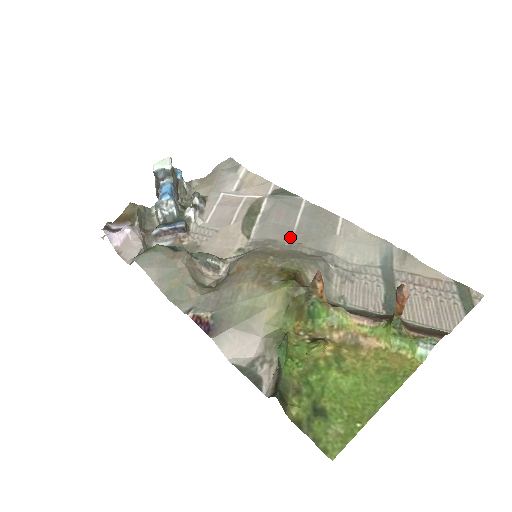
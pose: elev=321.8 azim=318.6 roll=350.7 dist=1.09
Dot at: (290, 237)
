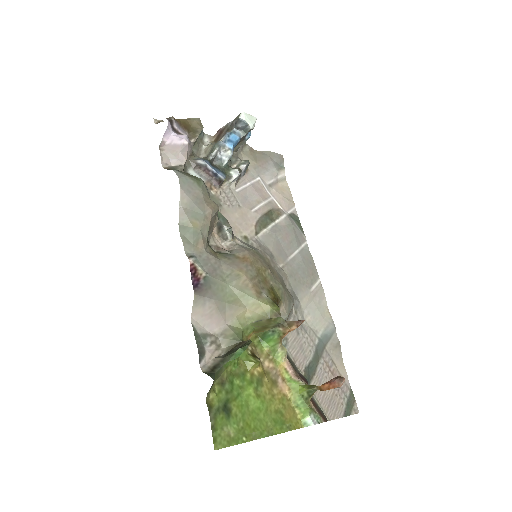
Dot at: (283, 262)
